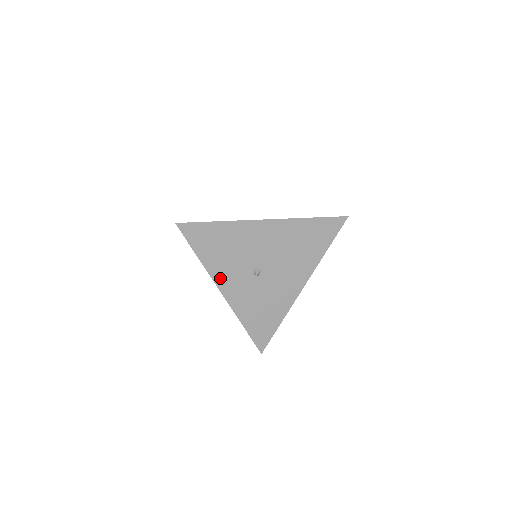
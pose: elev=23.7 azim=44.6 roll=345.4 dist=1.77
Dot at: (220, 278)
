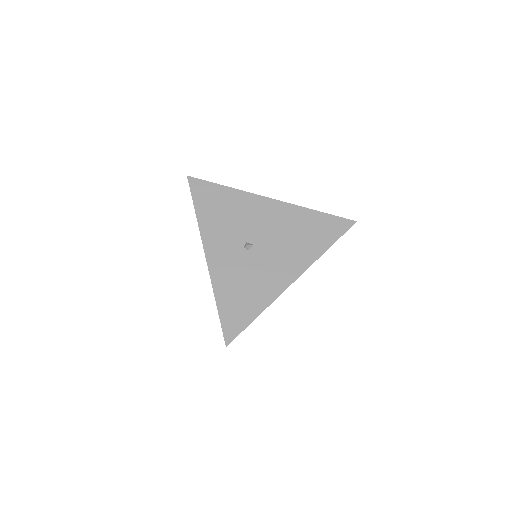
Dot at: (209, 239)
